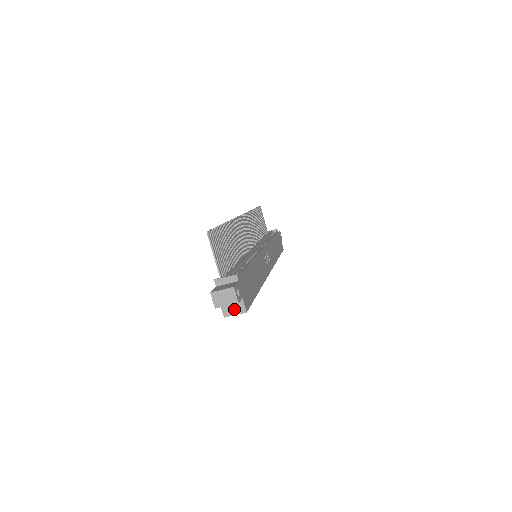
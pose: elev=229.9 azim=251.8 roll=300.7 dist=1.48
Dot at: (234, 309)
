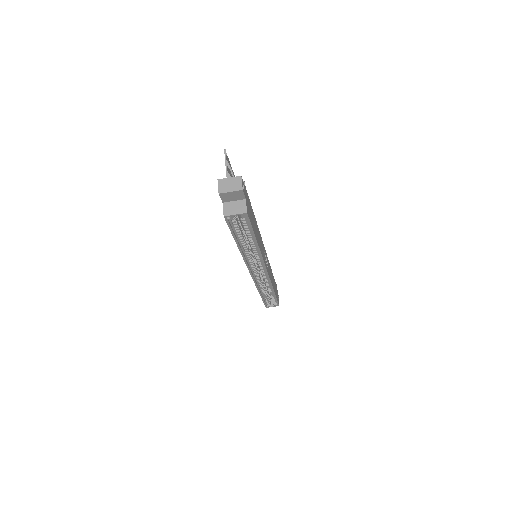
Dot at: (235, 209)
